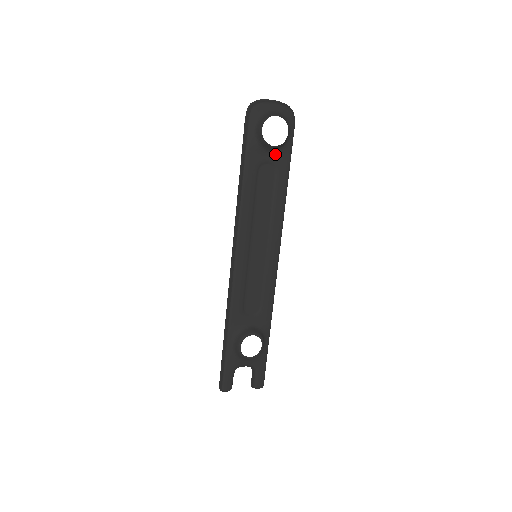
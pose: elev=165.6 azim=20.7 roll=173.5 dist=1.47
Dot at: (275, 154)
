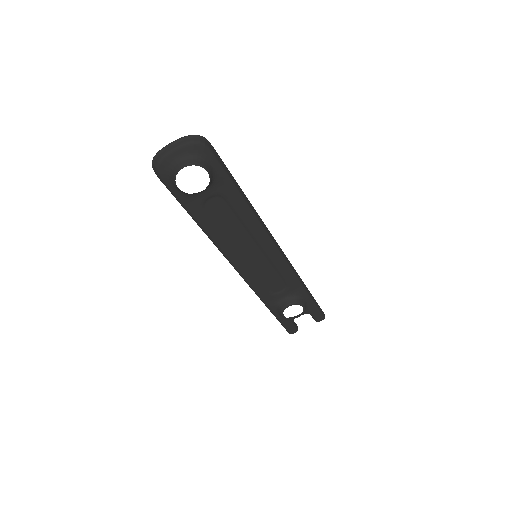
Dot at: (211, 188)
